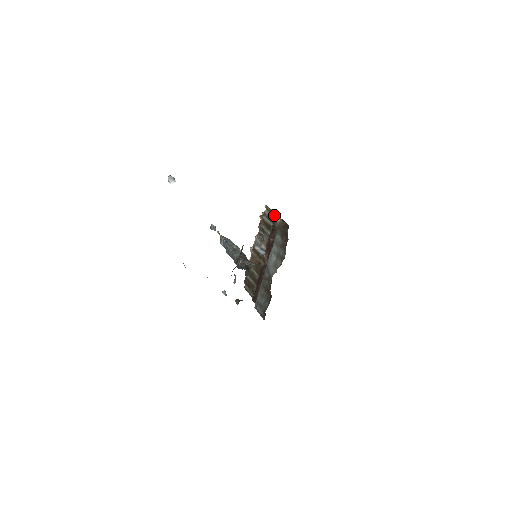
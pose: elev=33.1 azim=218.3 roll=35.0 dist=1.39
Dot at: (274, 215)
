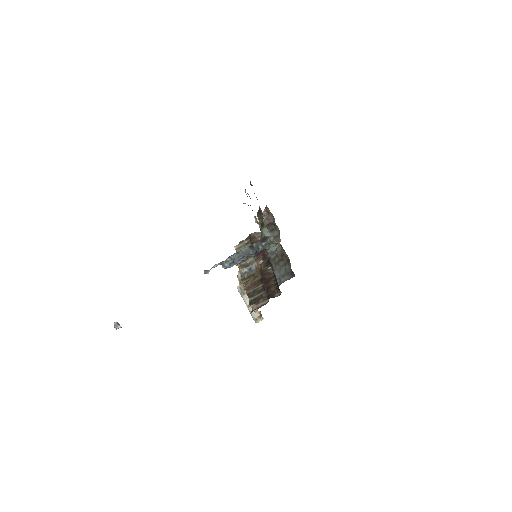
Dot at: (249, 236)
